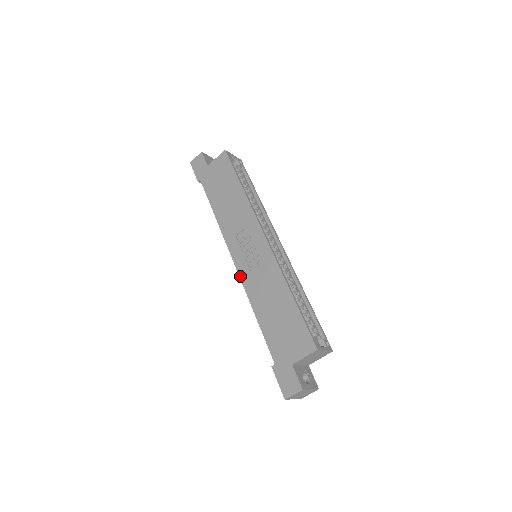
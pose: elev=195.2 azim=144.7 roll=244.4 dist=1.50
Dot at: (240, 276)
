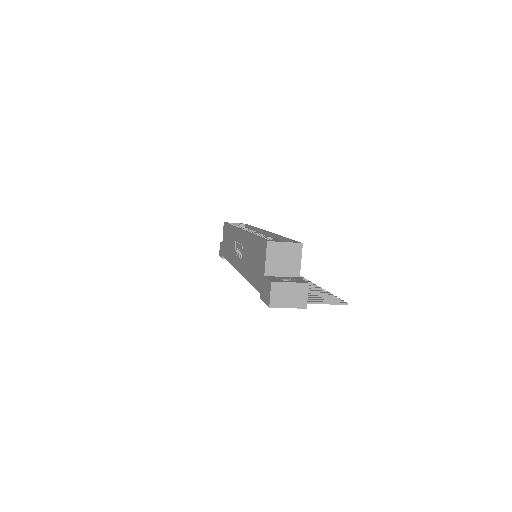
Dot at: (240, 272)
